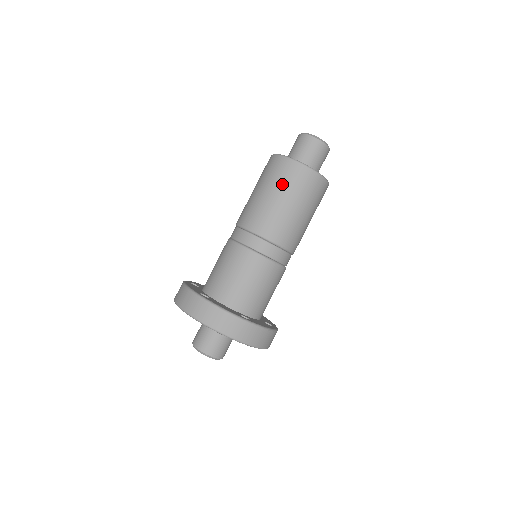
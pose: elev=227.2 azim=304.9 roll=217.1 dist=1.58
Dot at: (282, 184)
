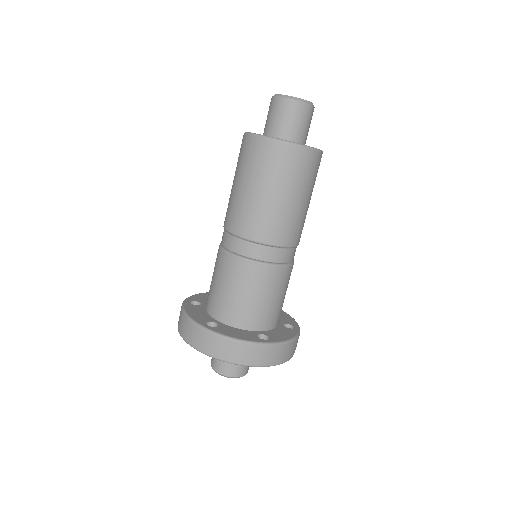
Dot at: (268, 174)
